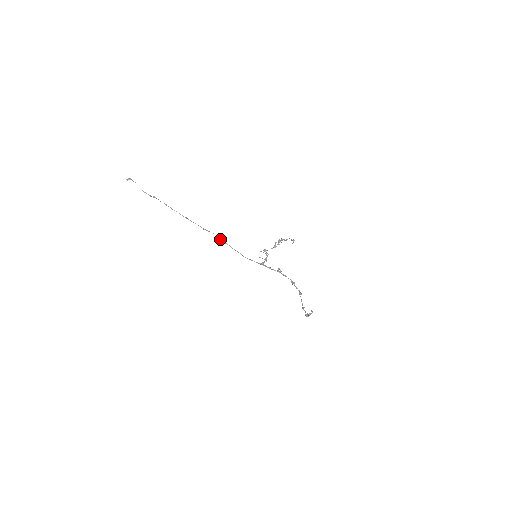
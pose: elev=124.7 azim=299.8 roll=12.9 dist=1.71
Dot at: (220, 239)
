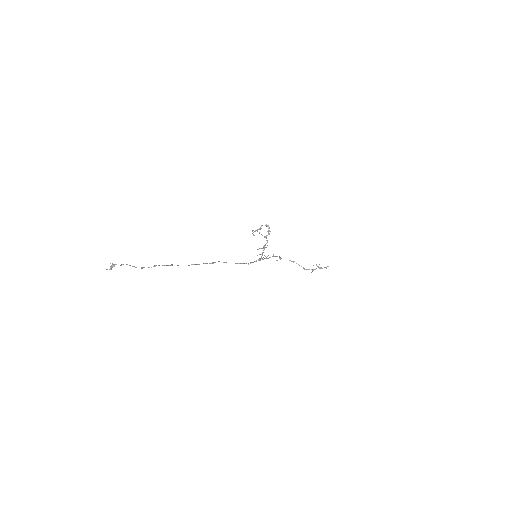
Dot at: occluded
